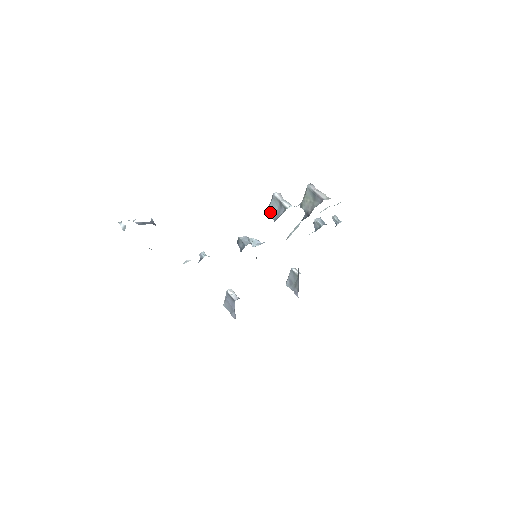
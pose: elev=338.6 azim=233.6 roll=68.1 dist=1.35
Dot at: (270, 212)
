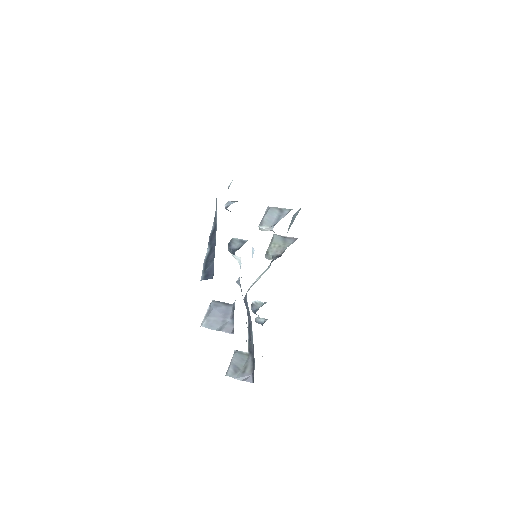
Dot at: (266, 221)
